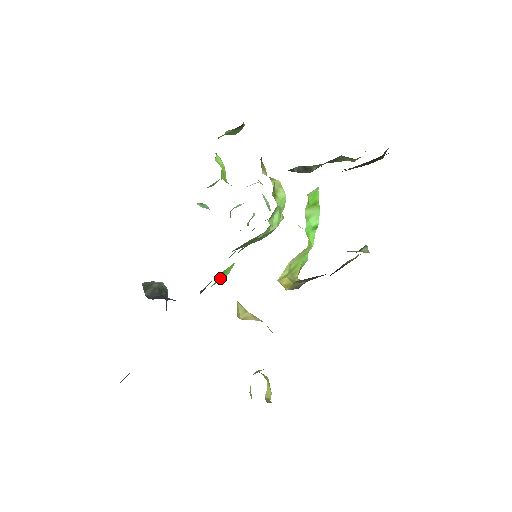
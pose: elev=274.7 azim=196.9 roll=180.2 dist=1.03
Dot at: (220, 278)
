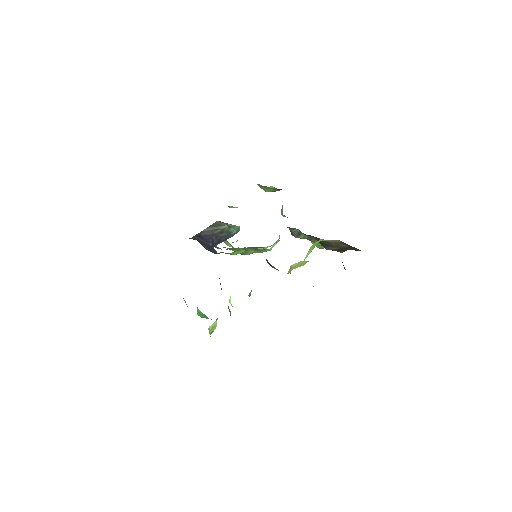
Dot at: (235, 253)
